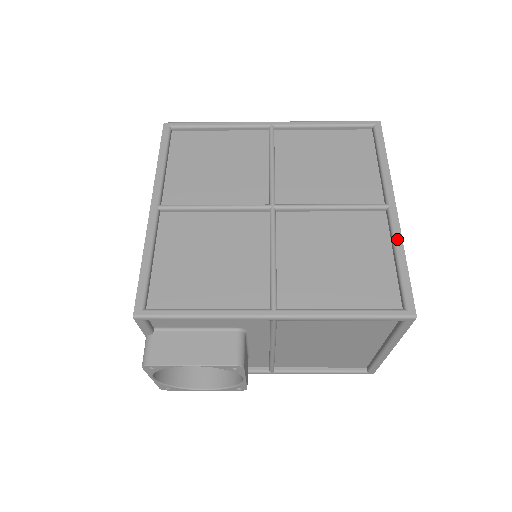
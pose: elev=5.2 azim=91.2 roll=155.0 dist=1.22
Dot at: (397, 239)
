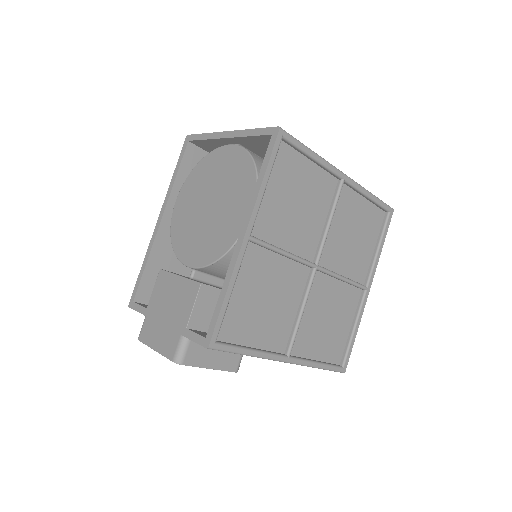
Dot at: (360, 317)
